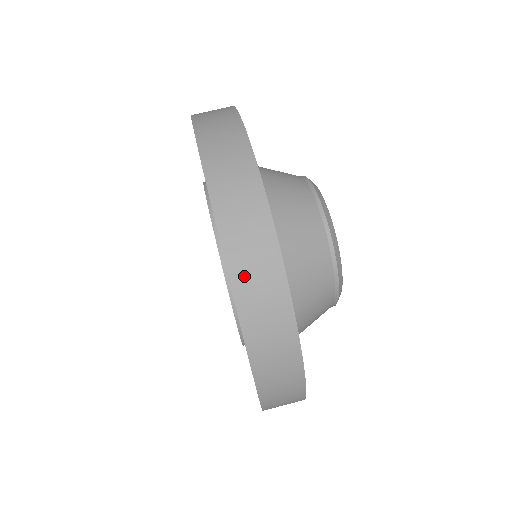
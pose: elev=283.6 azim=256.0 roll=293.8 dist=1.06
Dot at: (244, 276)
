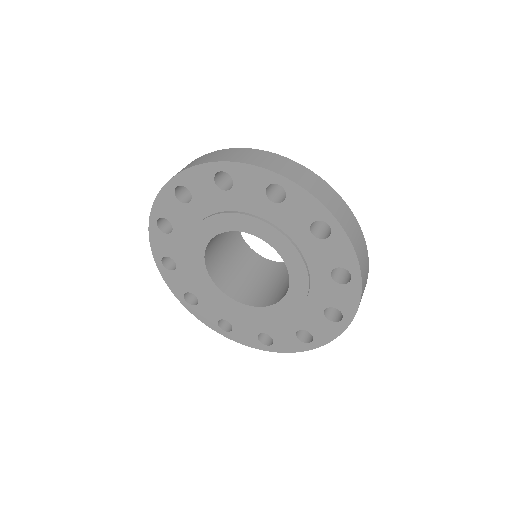
Dot at: (309, 186)
